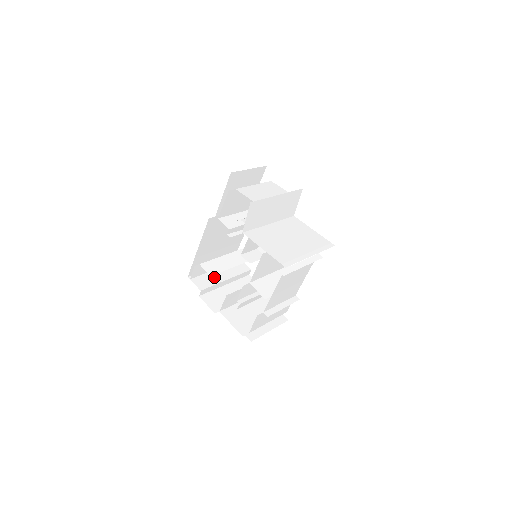
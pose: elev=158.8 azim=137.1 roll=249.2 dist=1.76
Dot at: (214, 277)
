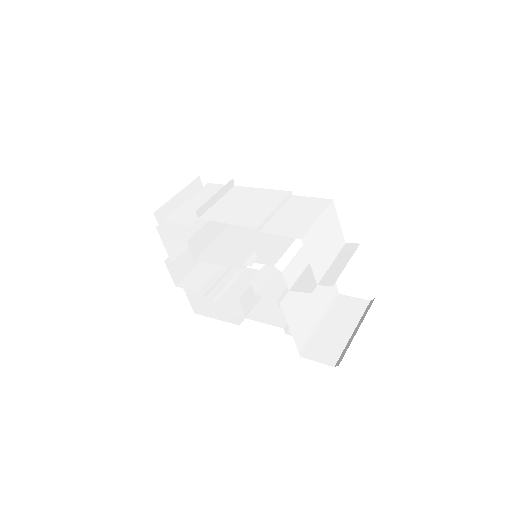
Dot at: occluded
